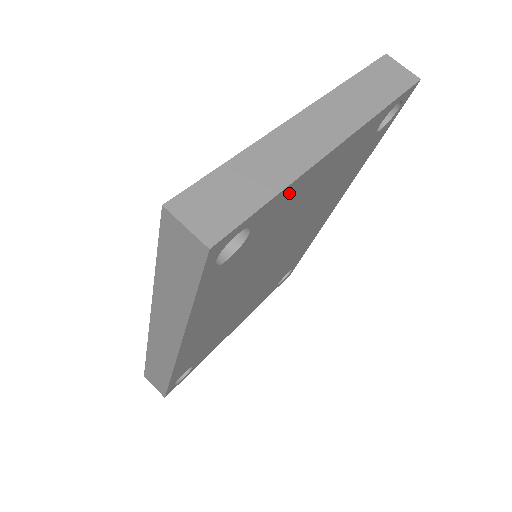
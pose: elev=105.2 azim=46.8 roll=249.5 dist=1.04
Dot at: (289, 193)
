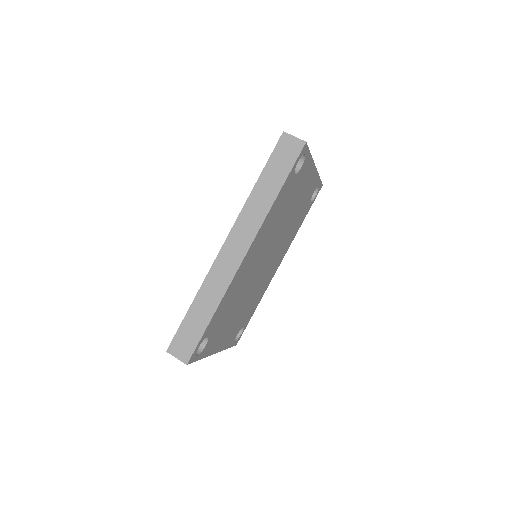
Dot at: (308, 166)
